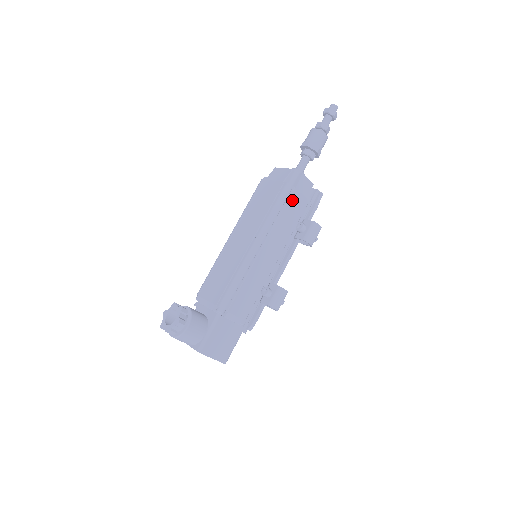
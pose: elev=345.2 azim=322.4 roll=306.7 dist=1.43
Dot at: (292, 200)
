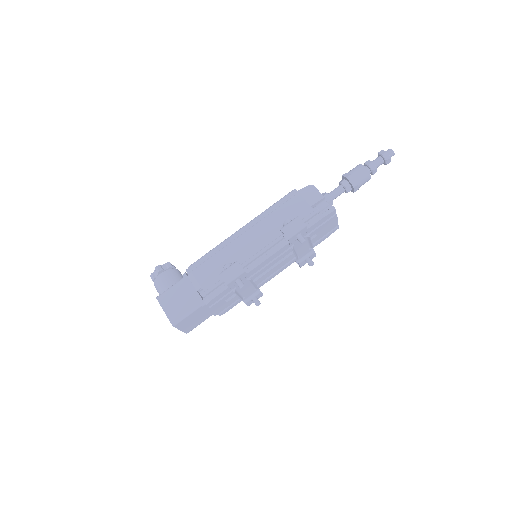
Dot at: (292, 202)
